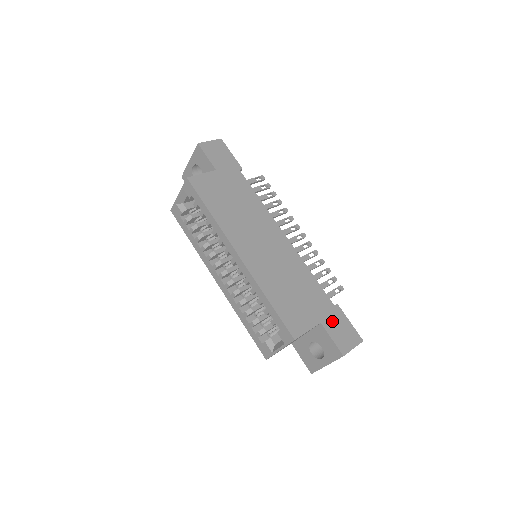
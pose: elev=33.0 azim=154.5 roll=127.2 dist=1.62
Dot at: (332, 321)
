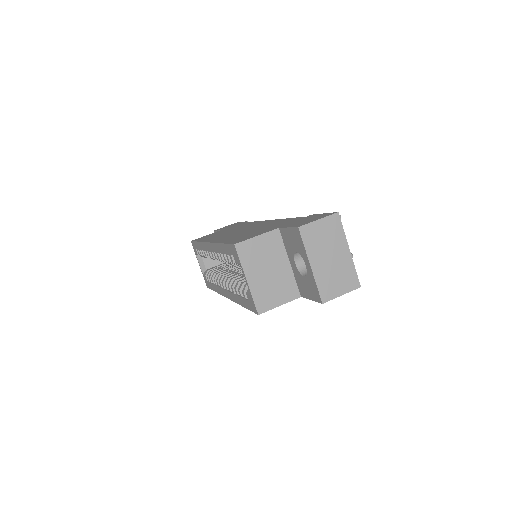
Dot at: (296, 222)
